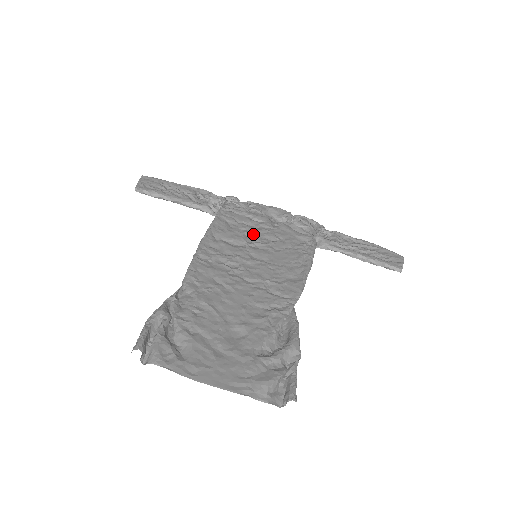
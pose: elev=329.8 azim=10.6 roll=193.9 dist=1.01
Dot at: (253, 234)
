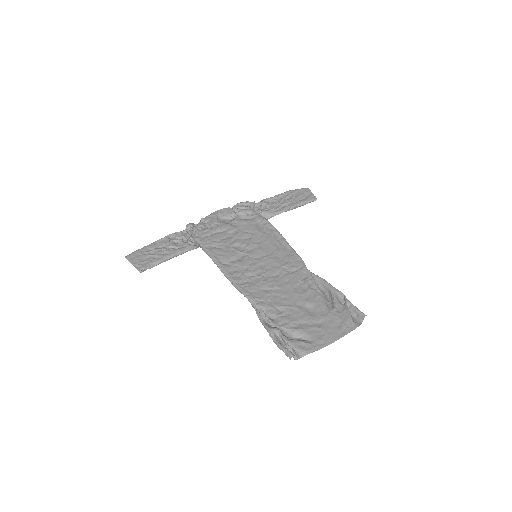
Dot at: (237, 243)
